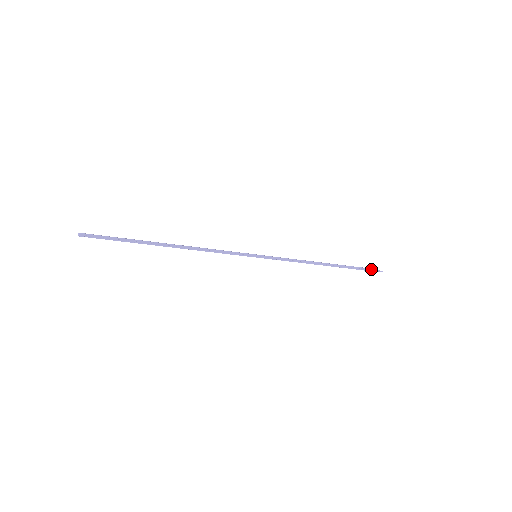
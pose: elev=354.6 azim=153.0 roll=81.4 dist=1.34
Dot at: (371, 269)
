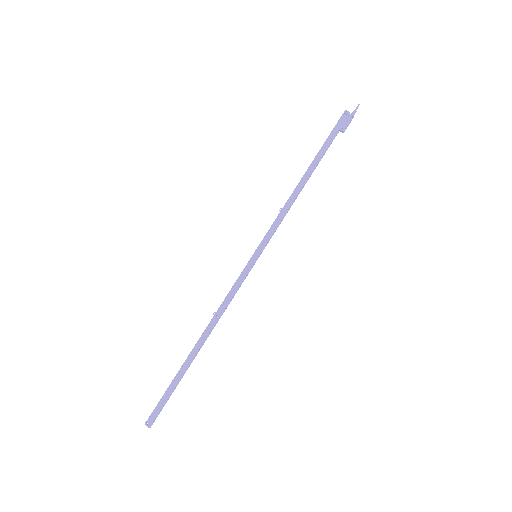
Dot at: (350, 122)
